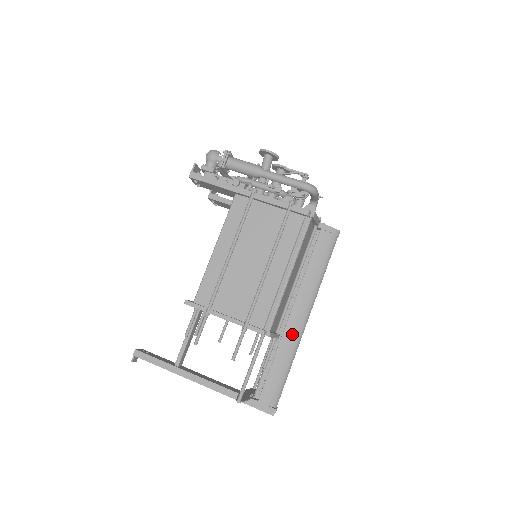
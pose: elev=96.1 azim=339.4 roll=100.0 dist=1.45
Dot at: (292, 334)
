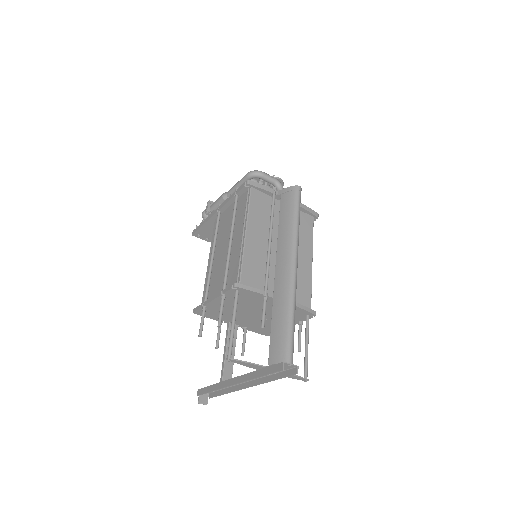
Dot at: (281, 286)
